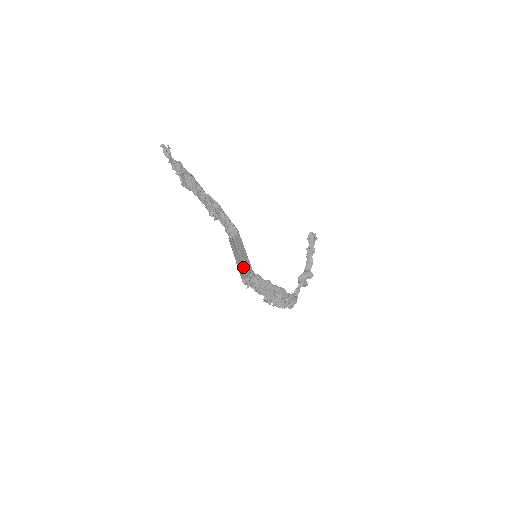
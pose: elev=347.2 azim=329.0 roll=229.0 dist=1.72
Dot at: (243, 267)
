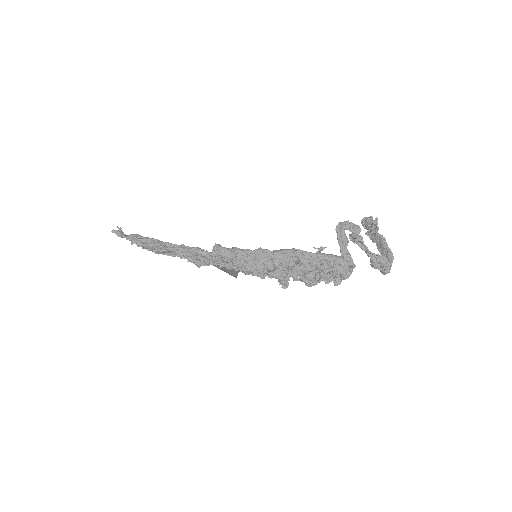
Dot at: occluded
